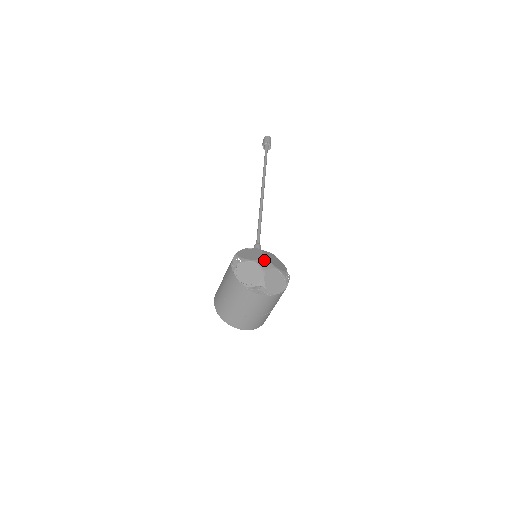
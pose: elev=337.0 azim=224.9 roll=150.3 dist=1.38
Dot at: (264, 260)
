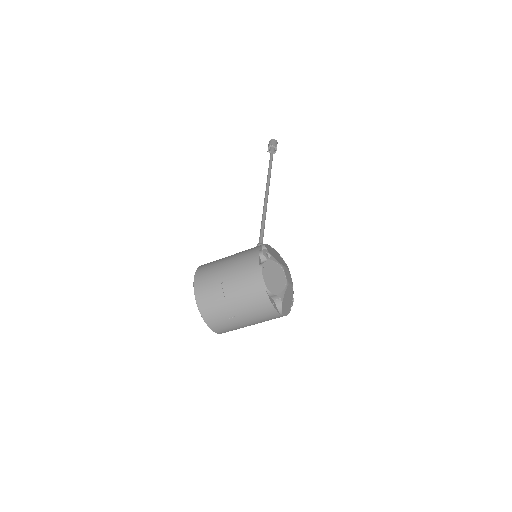
Dot at: (288, 271)
